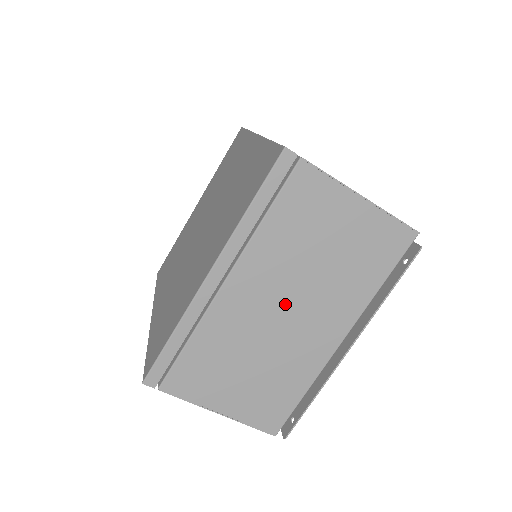
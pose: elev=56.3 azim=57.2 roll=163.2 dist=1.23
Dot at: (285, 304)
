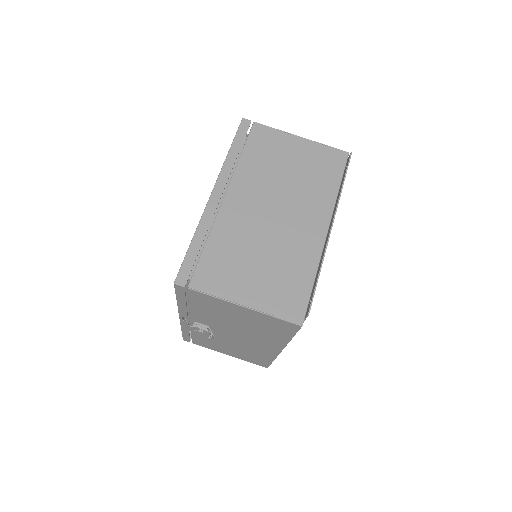
Dot at: (272, 208)
